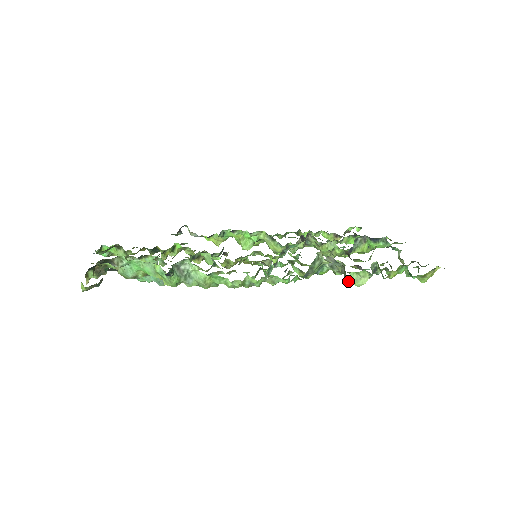
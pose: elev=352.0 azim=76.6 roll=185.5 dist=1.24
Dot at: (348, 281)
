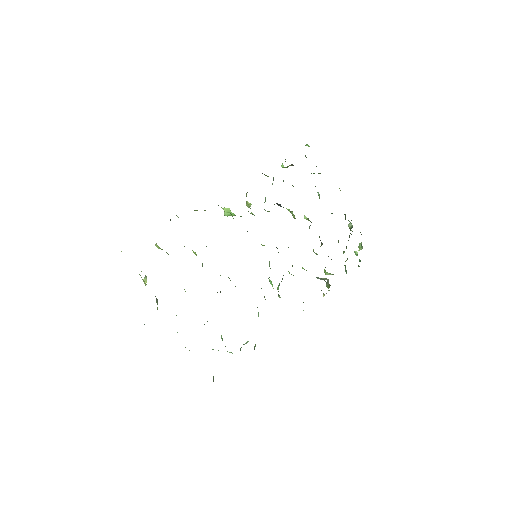
Dot at: (328, 288)
